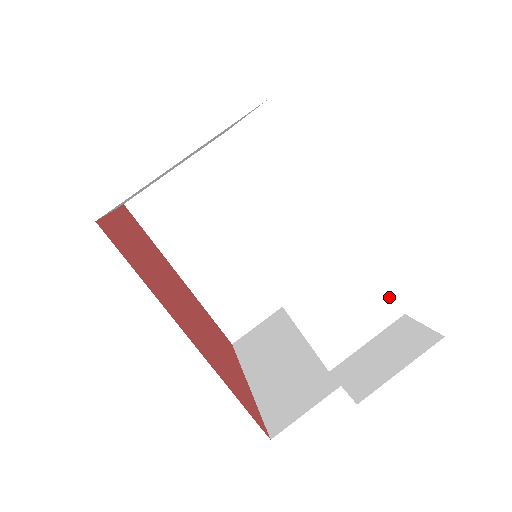
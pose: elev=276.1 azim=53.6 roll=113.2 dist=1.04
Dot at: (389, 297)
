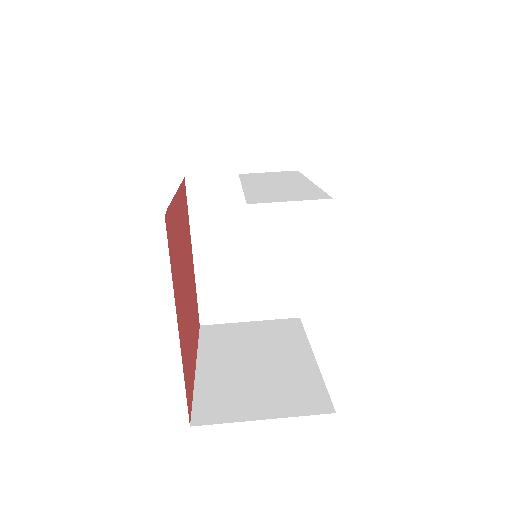
Dot at: (324, 195)
